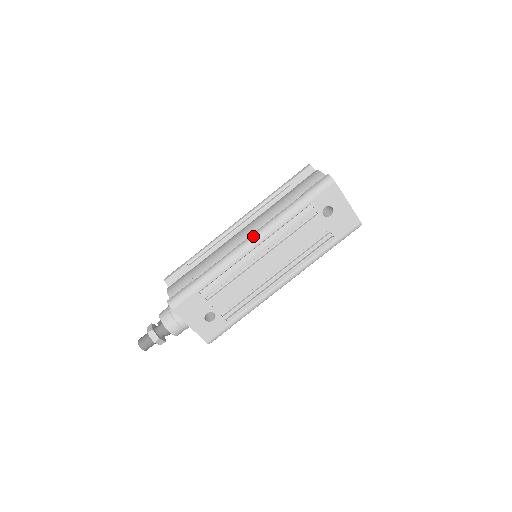
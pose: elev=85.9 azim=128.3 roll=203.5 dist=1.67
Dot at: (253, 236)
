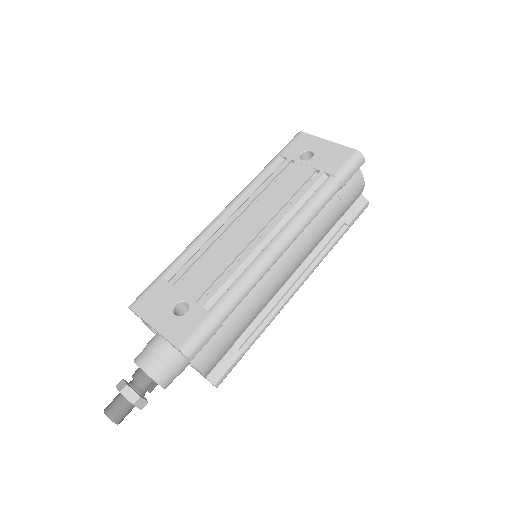
Dot at: occluded
